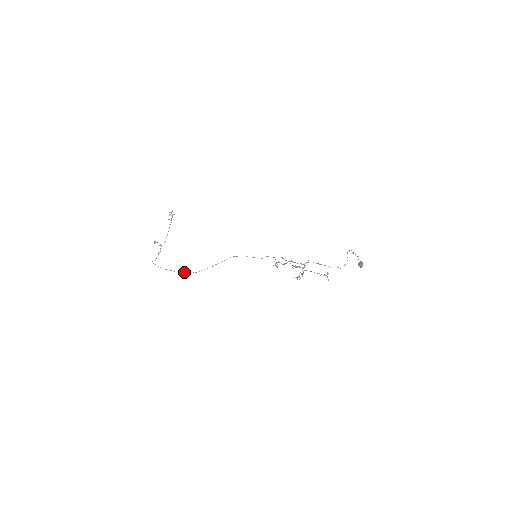
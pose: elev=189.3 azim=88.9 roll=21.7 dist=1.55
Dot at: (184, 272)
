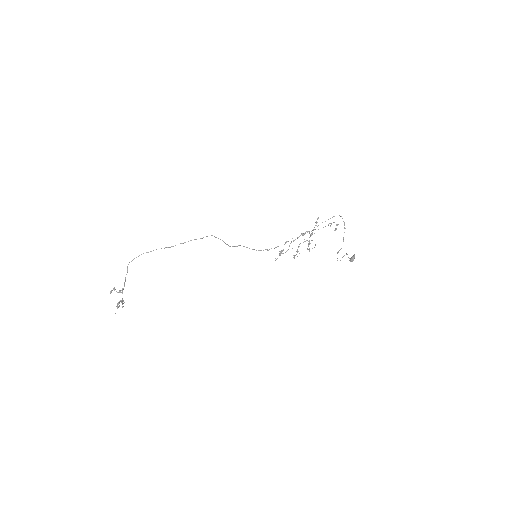
Dot at: occluded
